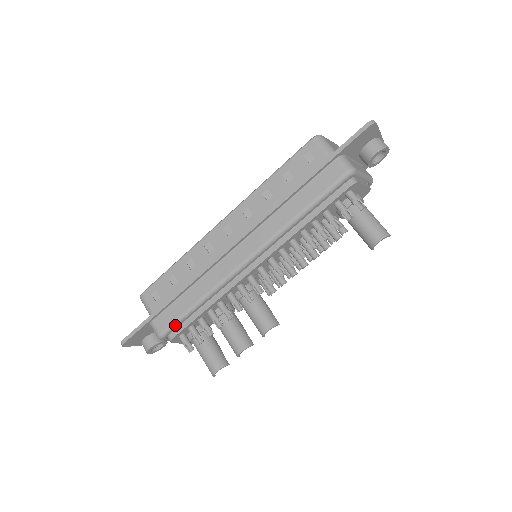
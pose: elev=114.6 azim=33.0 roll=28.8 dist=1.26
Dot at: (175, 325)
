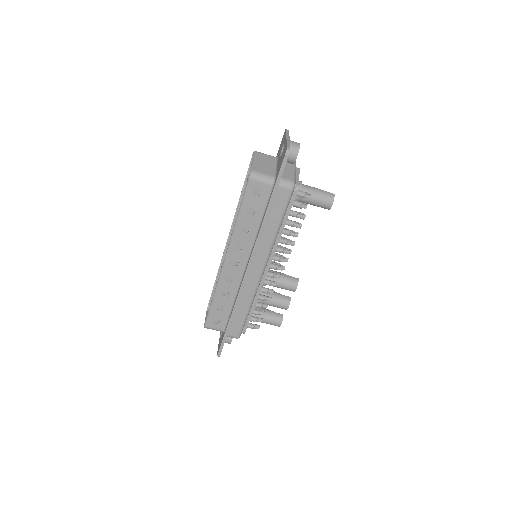
Dot at: occluded
